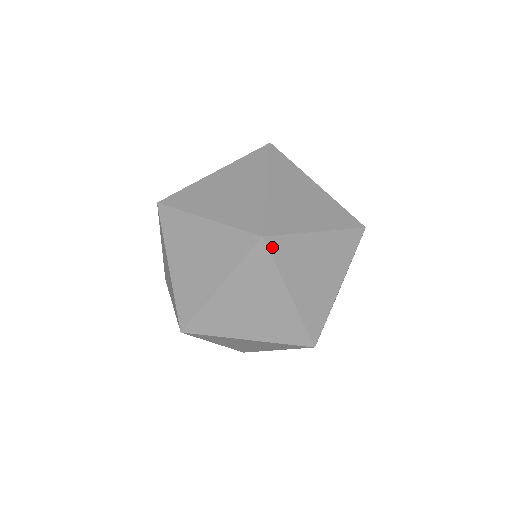
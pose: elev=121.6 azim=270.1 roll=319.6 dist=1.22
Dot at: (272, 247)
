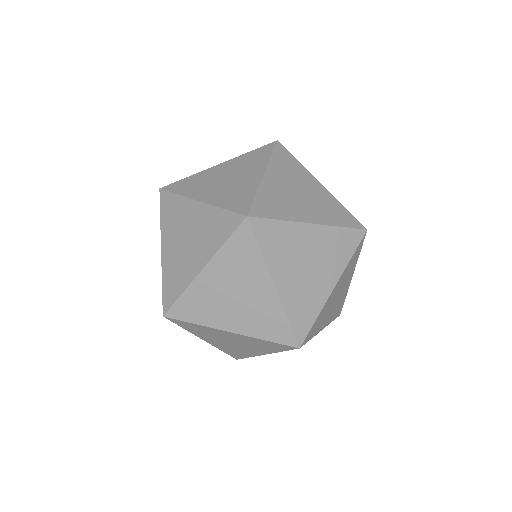
Dot at: (287, 151)
